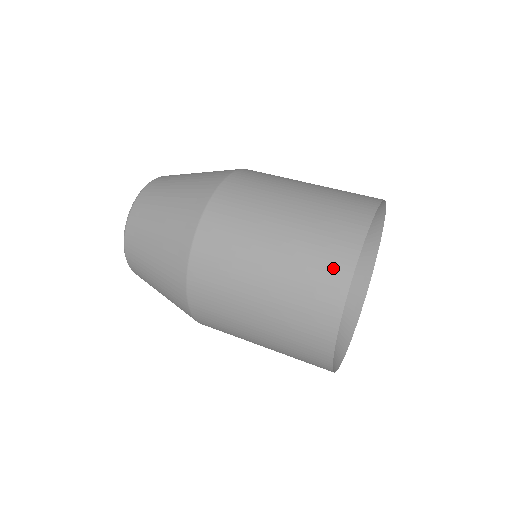
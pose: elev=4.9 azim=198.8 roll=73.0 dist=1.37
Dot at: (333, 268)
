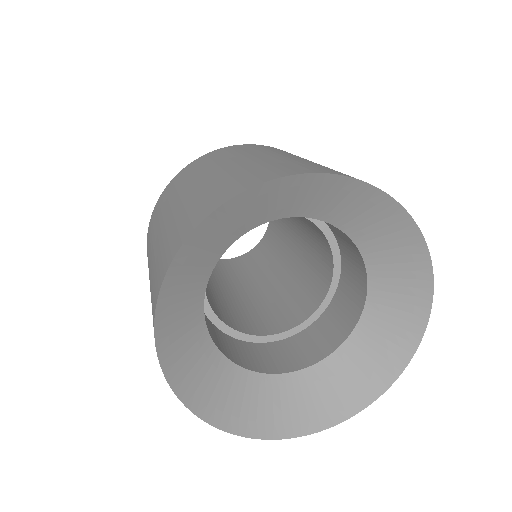
Dot at: (209, 203)
